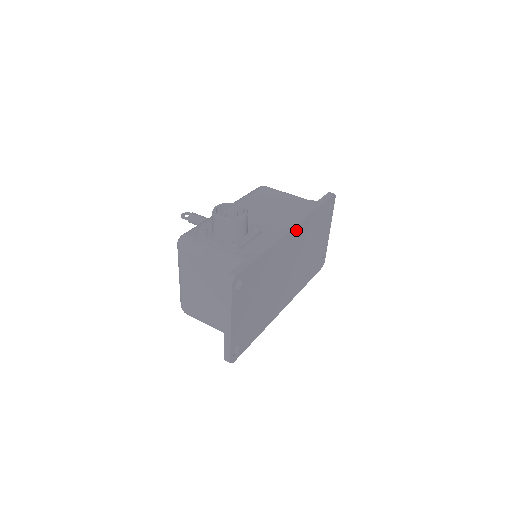
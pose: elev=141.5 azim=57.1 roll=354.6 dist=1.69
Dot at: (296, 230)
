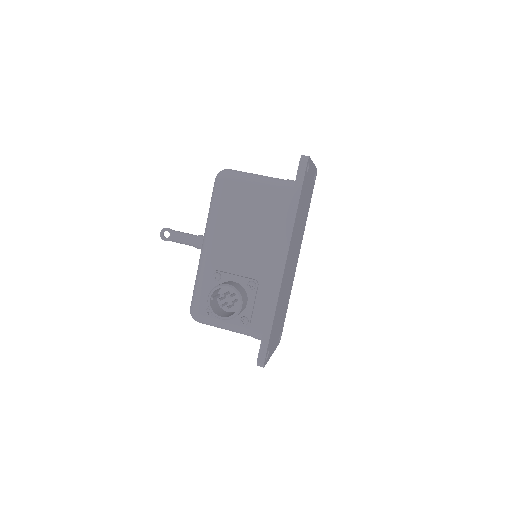
Dot at: (287, 256)
